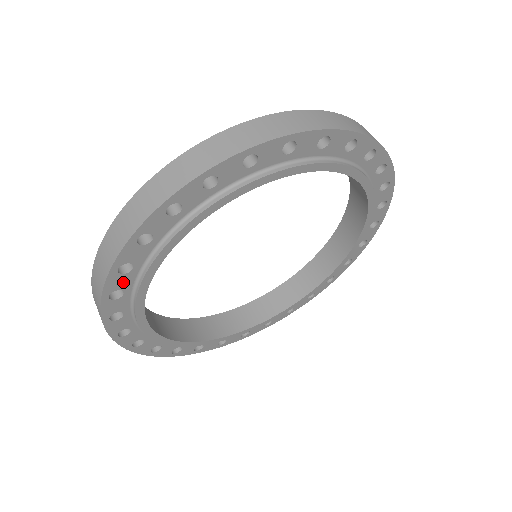
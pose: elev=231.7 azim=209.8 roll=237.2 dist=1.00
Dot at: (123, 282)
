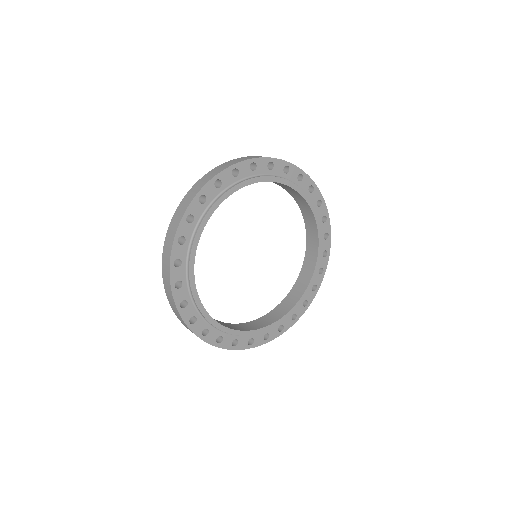
Dot at: (190, 312)
